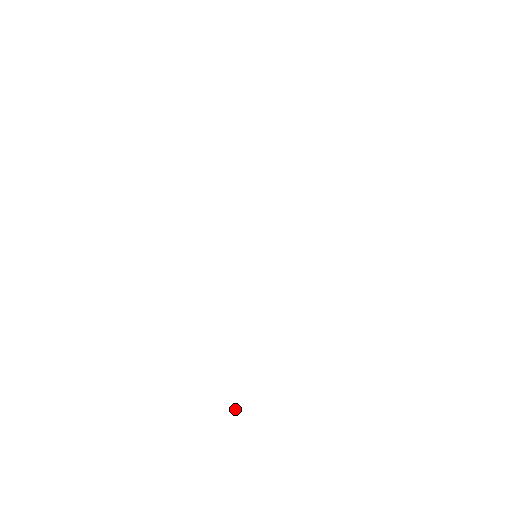
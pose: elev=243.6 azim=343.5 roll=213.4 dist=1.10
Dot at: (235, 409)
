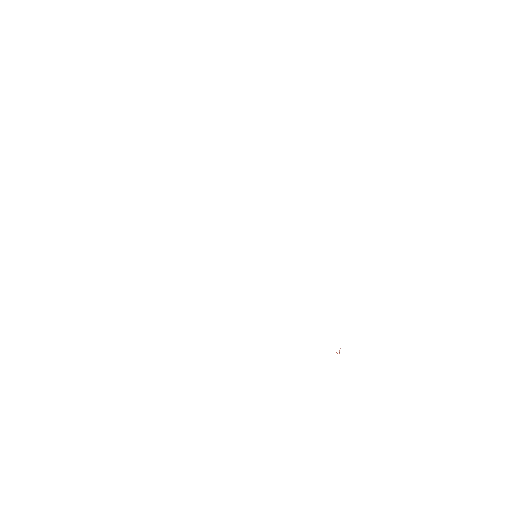
Dot at: (339, 351)
